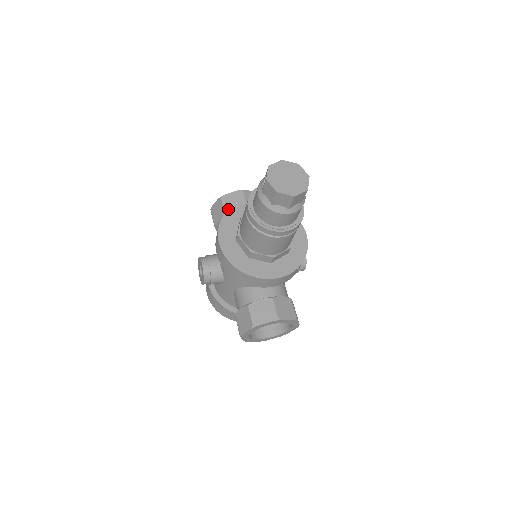
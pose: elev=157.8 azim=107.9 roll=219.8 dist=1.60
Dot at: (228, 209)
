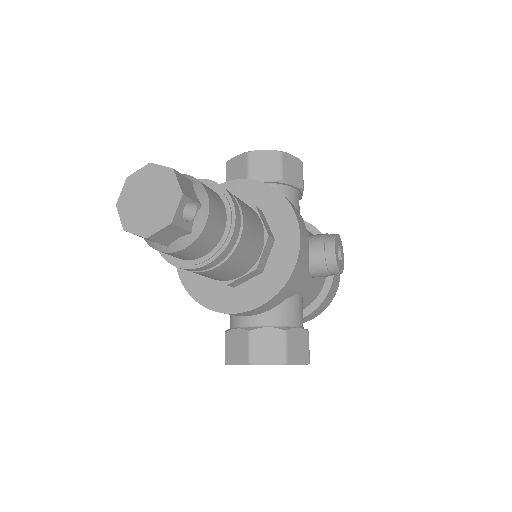
Dot at: occluded
